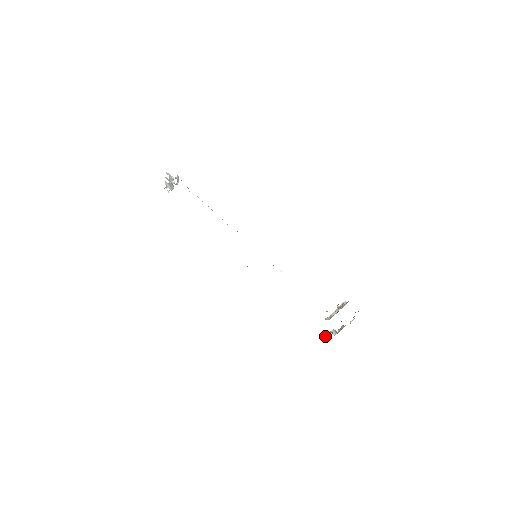
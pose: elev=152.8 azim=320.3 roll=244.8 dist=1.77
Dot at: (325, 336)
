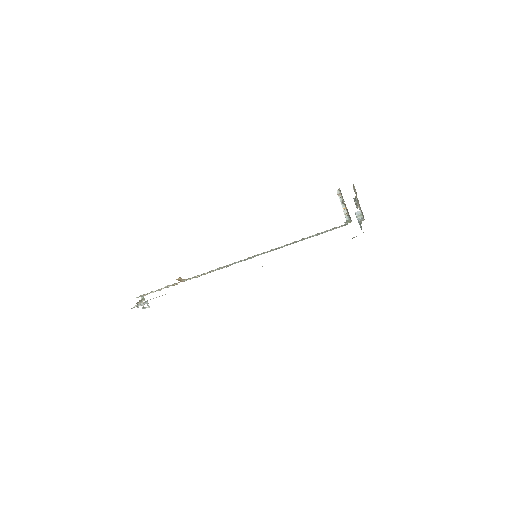
Dot at: (361, 229)
